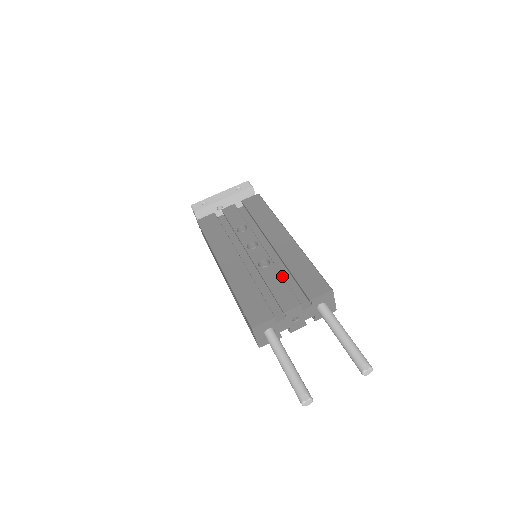
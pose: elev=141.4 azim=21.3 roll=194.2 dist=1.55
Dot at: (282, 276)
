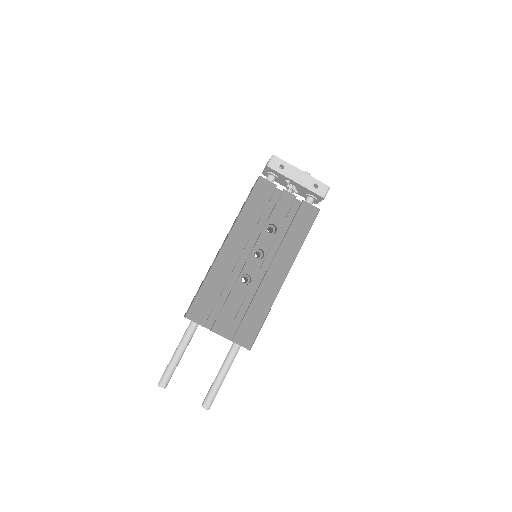
Dot at: occluded
